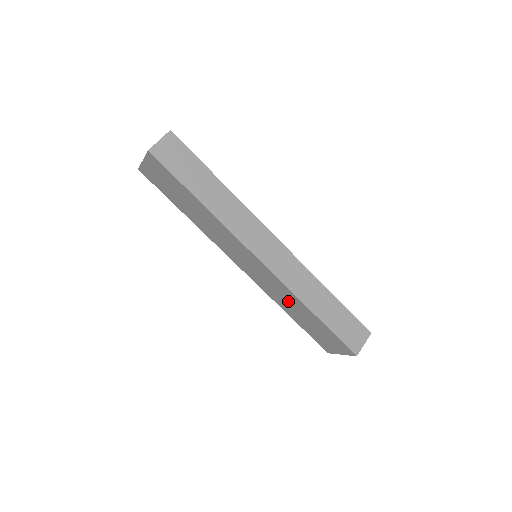
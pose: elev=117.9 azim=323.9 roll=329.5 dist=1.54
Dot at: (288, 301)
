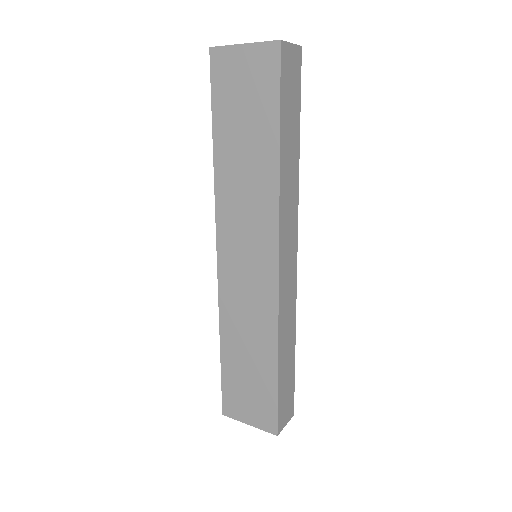
Dot at: (250, 330)
